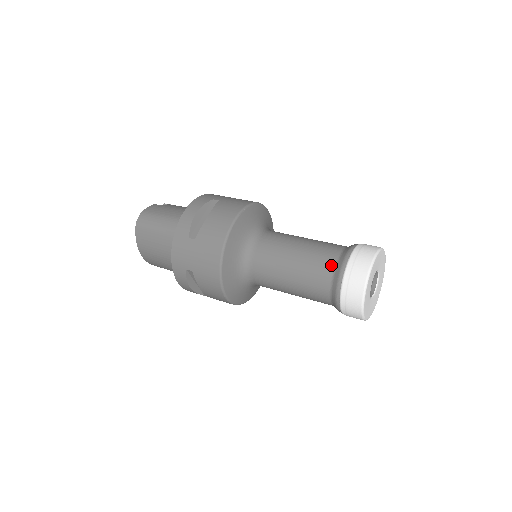
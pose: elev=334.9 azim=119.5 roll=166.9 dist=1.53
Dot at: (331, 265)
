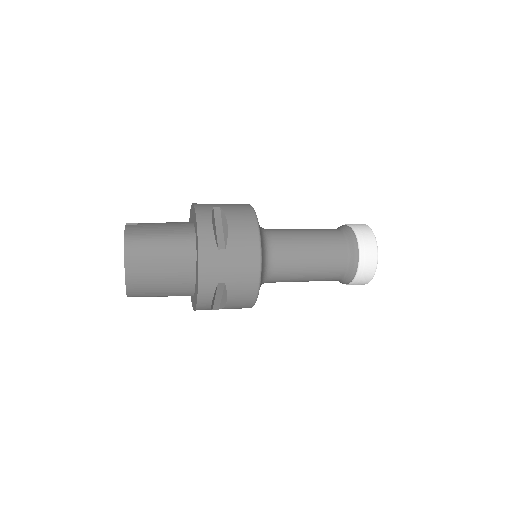
Dot at: (344, 245)
